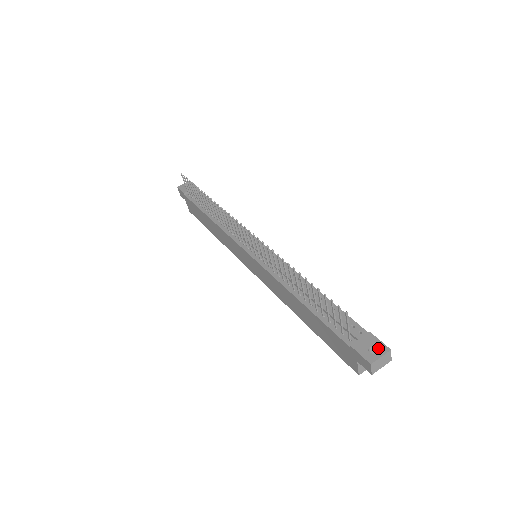
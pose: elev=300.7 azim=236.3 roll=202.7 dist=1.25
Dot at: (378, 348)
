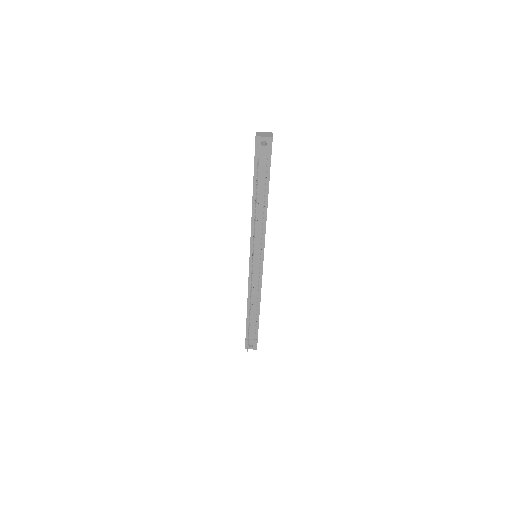
Dot at: (253, 347)
